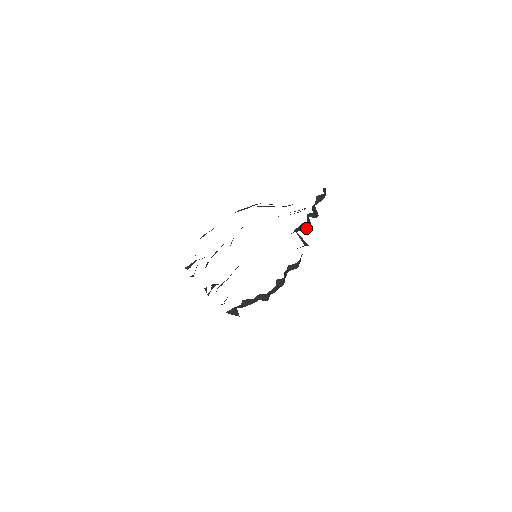
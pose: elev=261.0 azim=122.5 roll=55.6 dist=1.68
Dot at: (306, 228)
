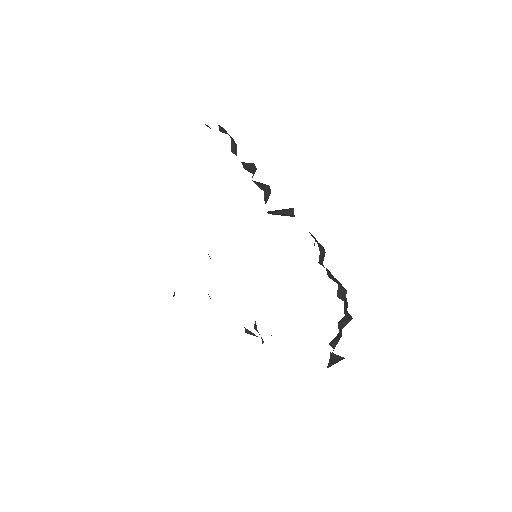
Dot at: (269, 195)
